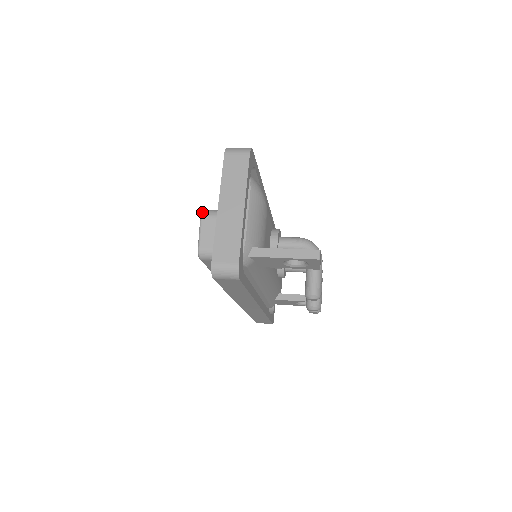
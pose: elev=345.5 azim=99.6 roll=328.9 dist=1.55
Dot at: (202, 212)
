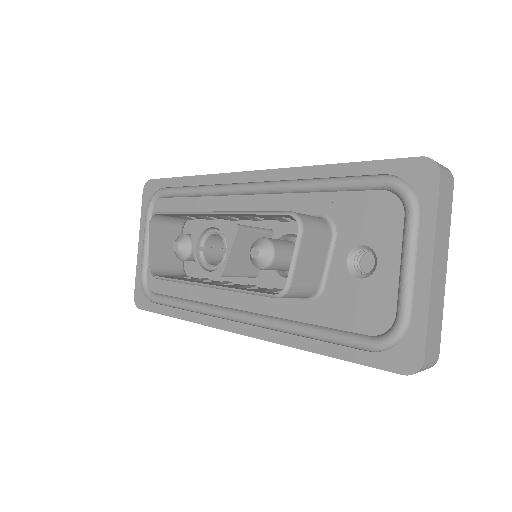
Dot at: (302, 221)
